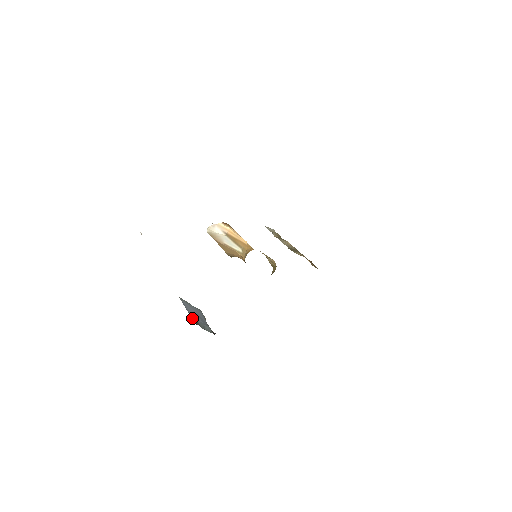
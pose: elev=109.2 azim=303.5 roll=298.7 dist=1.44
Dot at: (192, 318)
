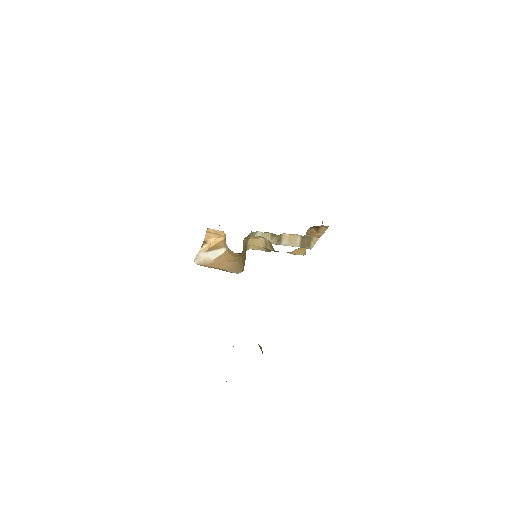
Dot at: occluded
